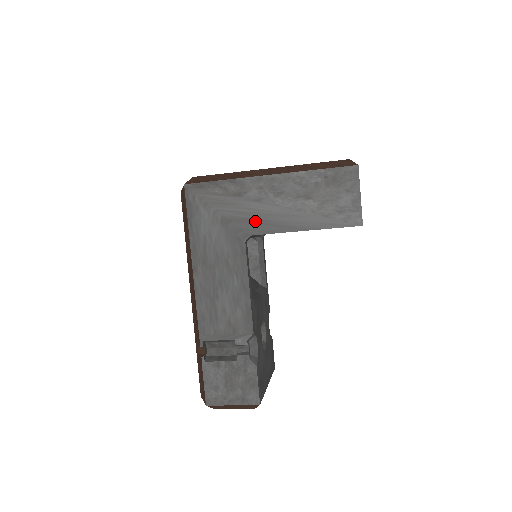
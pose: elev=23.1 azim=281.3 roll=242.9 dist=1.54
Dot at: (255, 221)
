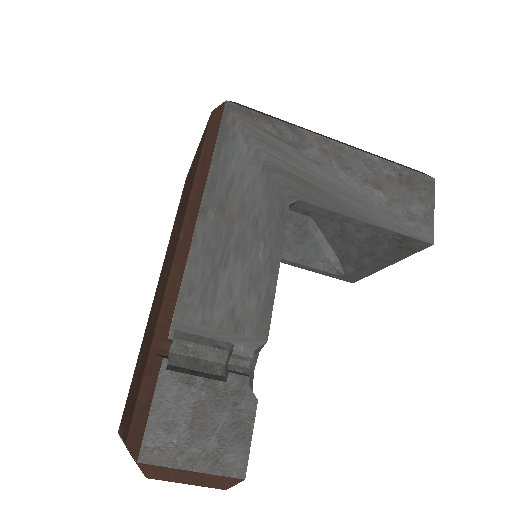
Dot at: (309, 185)
